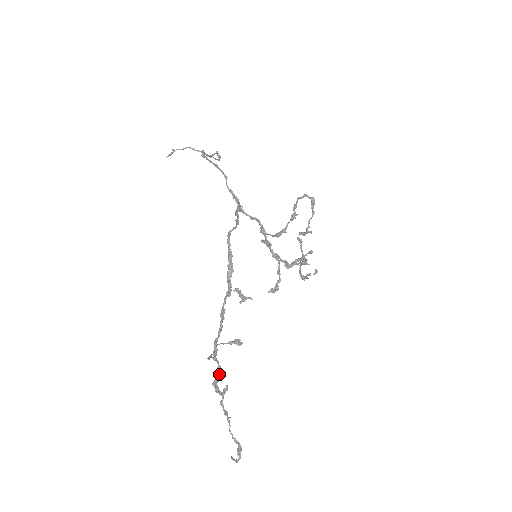
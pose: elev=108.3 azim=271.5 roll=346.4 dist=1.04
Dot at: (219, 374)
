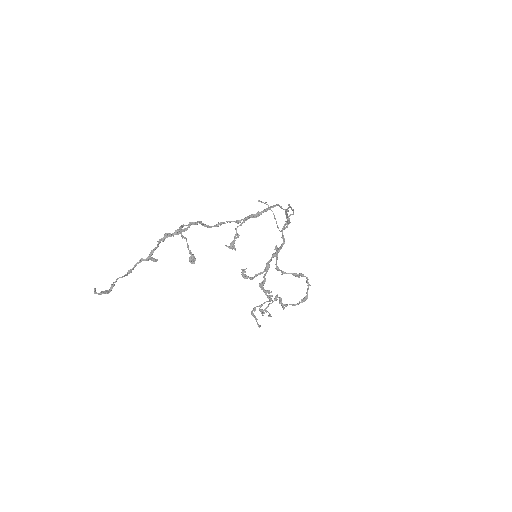
Dot at: (179, 233)
